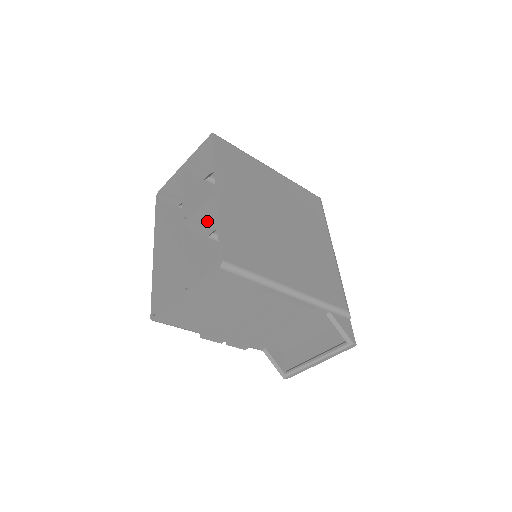
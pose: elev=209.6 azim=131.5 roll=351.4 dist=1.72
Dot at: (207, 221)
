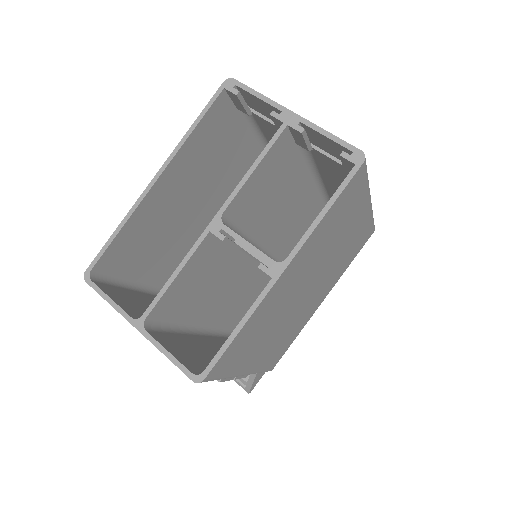
Dot at: occluded
